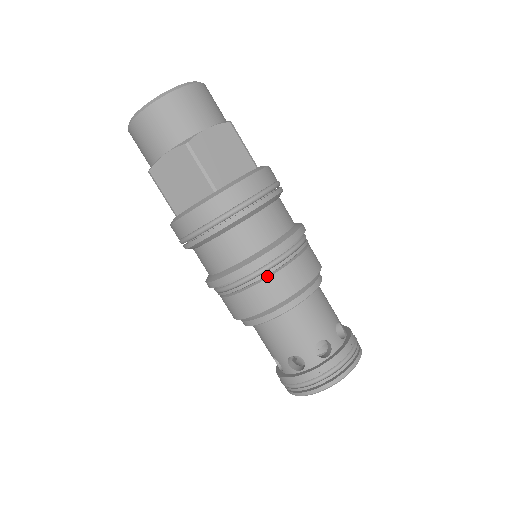
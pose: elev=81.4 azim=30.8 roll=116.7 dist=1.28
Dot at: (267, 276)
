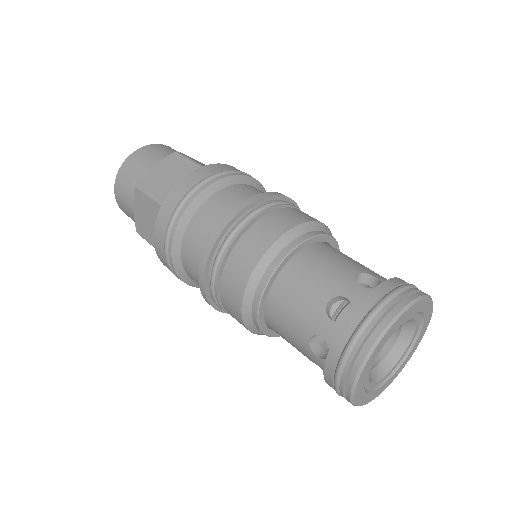
Dot at: (230, 253)
